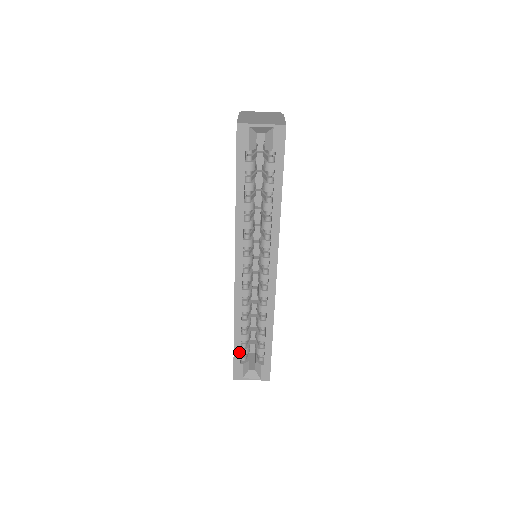
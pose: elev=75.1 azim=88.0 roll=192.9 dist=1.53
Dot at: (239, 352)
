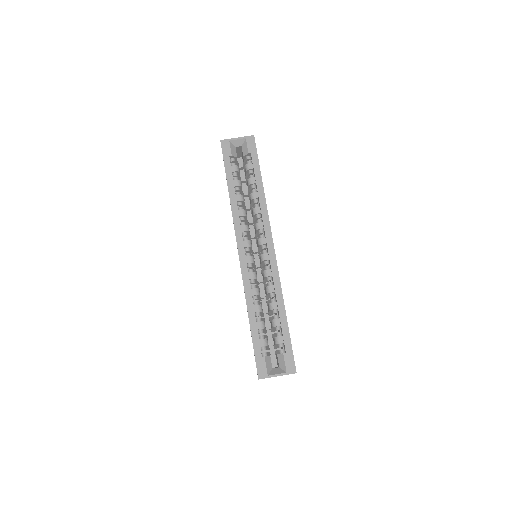
Dot at: (258, 341)
